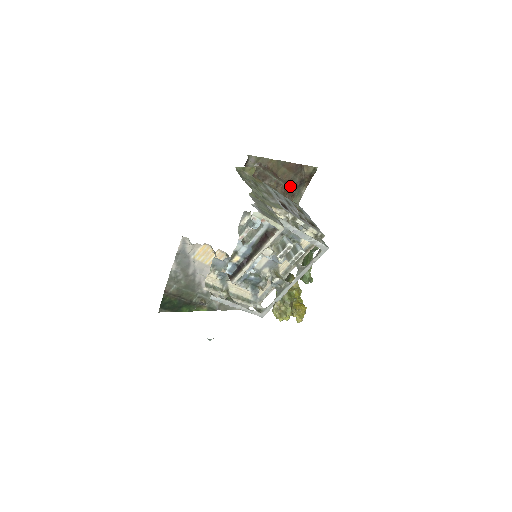
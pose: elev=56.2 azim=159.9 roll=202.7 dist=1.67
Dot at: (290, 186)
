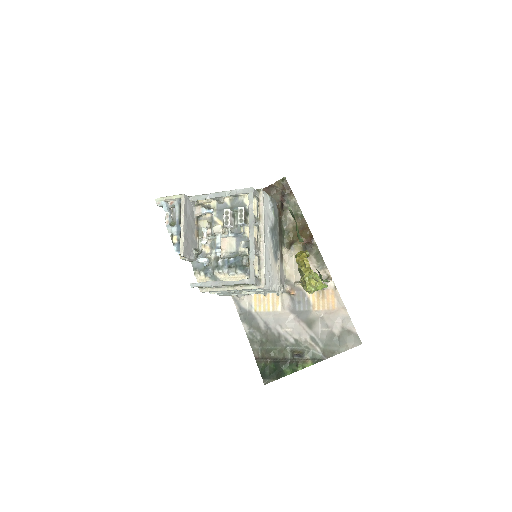
Dot at: occluded
